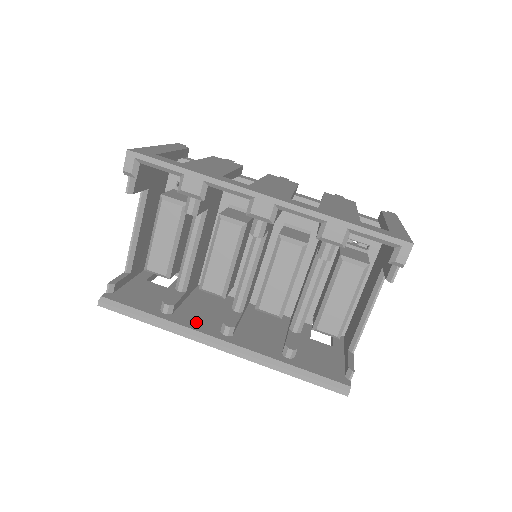
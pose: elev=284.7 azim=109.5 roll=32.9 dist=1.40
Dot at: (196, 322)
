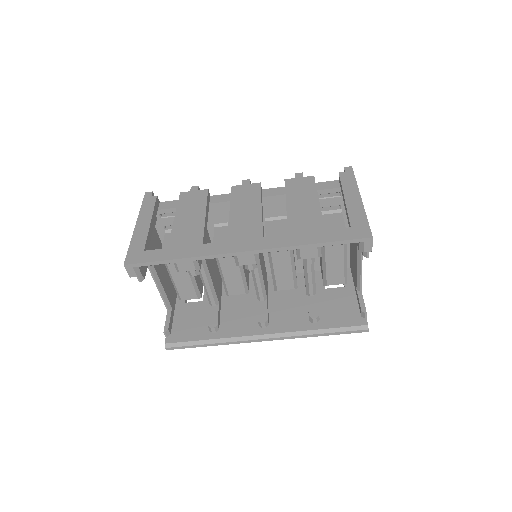
Dot at: (239, 327)
